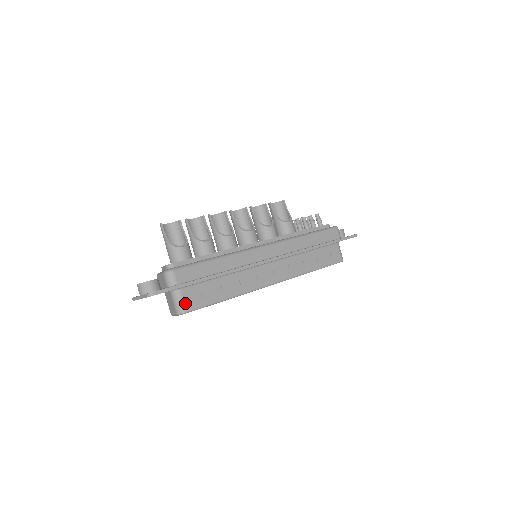
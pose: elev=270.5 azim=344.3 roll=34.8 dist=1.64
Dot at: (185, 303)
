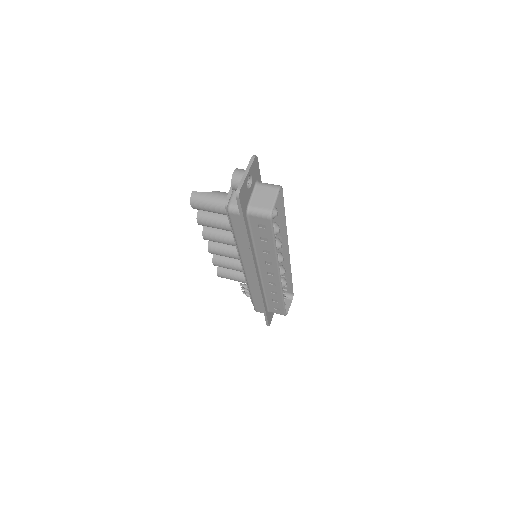
Dot at: occluded
